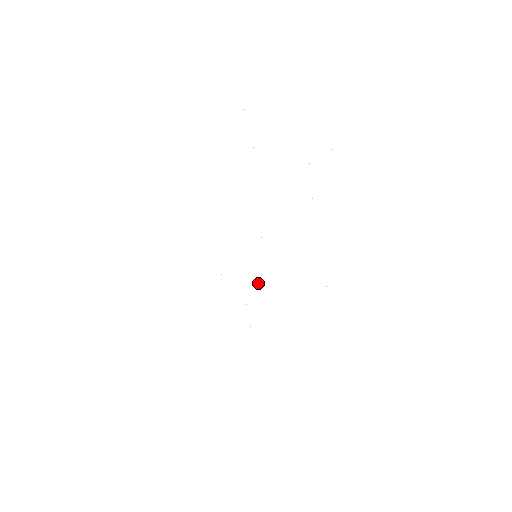
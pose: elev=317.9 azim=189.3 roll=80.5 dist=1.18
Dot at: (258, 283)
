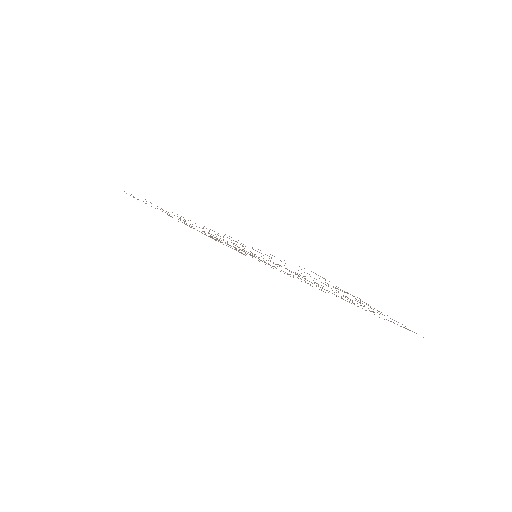
Dot at: occluded
